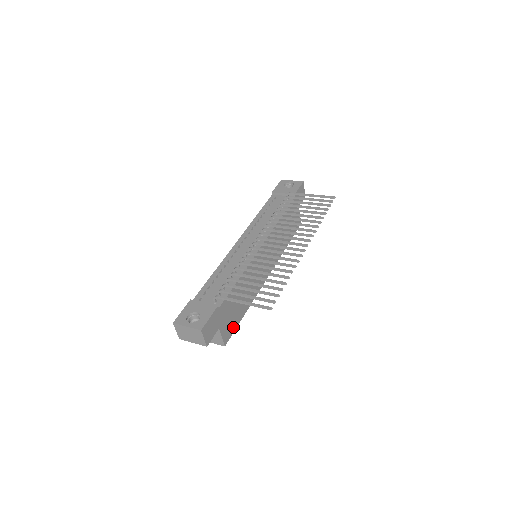
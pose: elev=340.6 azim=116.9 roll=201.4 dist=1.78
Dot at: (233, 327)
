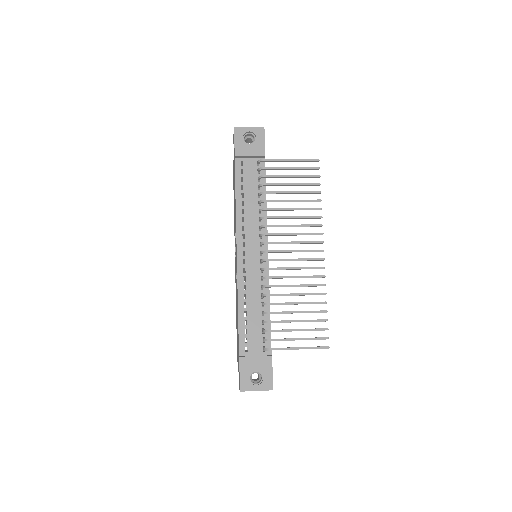
Dot at: occluded
